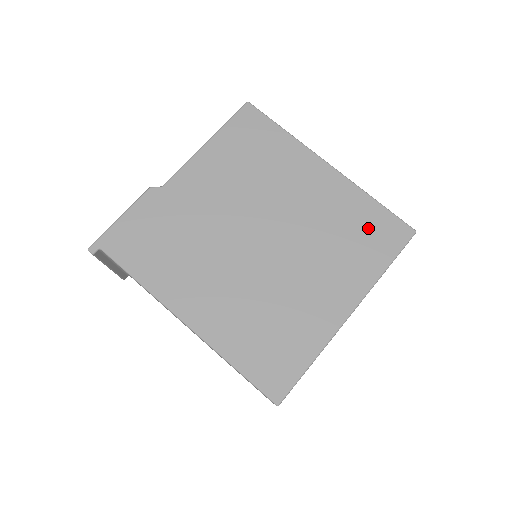
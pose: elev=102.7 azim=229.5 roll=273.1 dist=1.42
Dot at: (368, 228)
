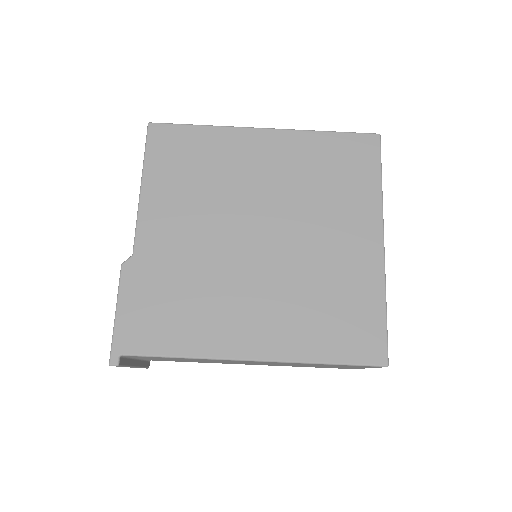
Dot at: (340, 160)
